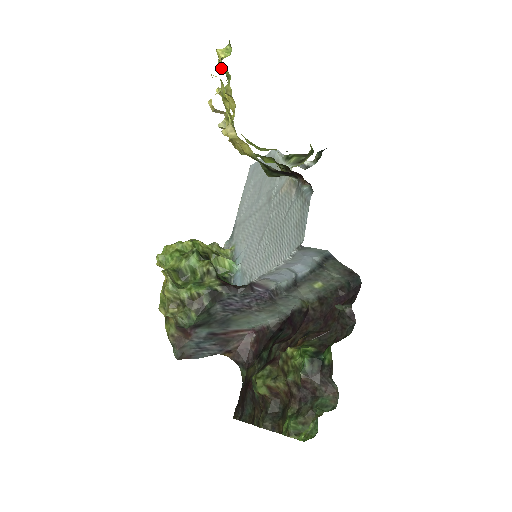
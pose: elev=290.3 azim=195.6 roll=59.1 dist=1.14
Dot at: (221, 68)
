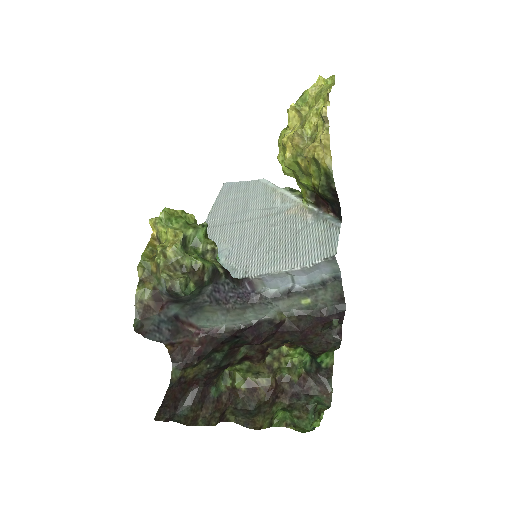
Dot at: (315, 90)
